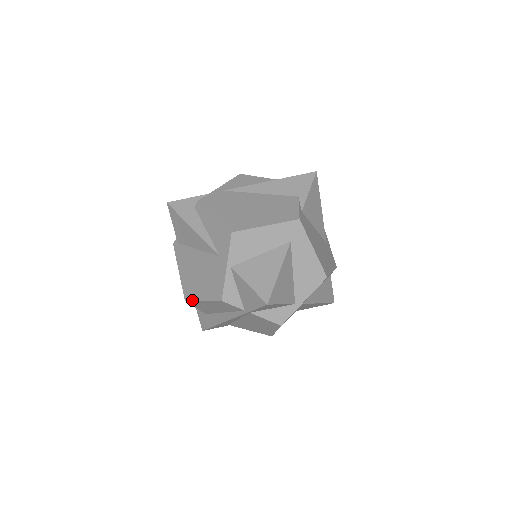
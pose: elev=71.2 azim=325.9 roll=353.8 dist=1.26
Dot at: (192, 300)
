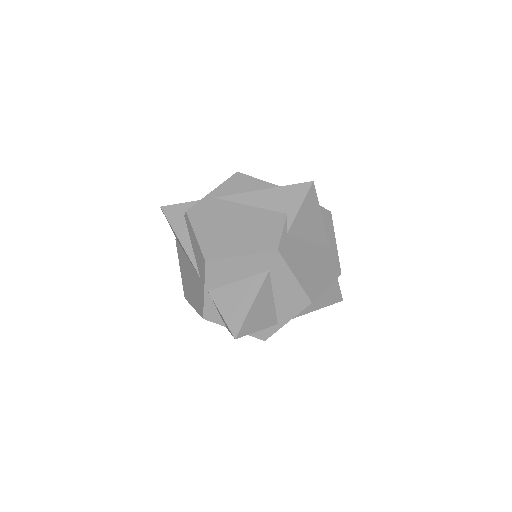
Dot at: (188, 301)
